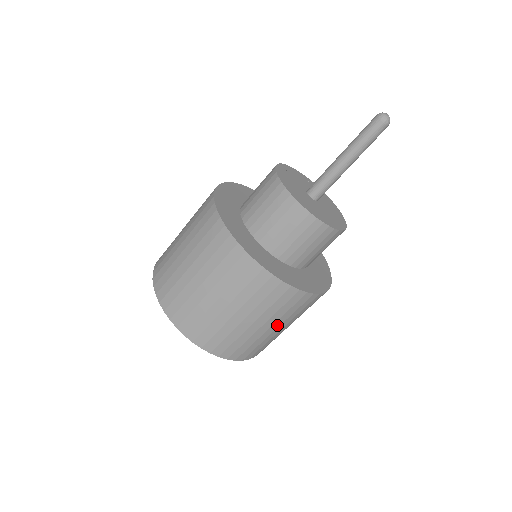
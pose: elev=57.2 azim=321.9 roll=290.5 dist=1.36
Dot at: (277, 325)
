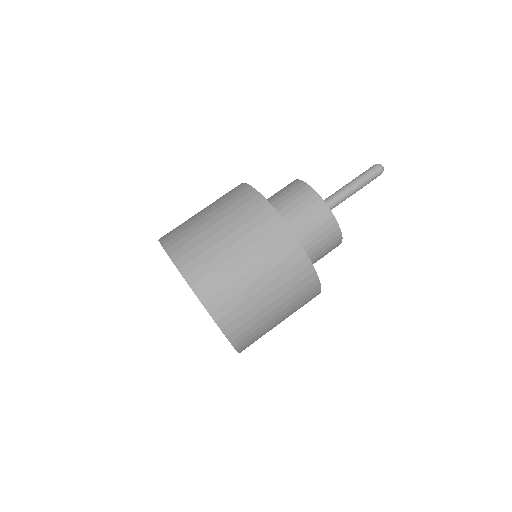
Dot at: (265, 282)
